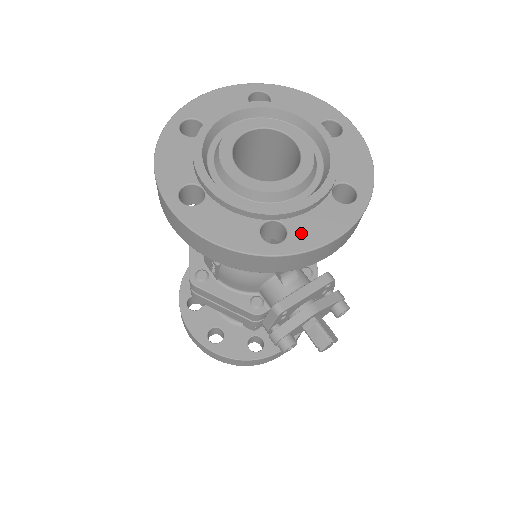
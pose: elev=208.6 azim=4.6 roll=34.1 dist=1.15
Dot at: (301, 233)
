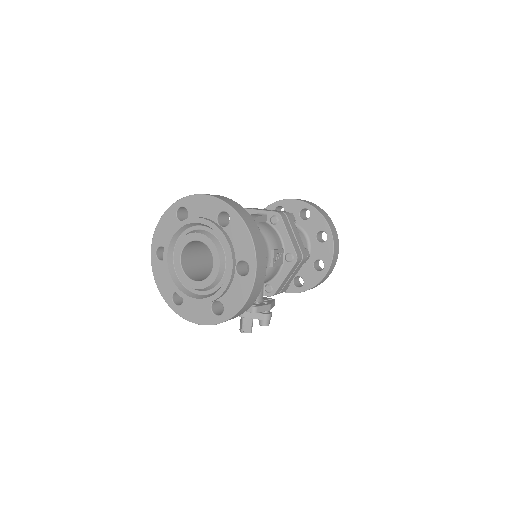
Dot at: (186, 309)
